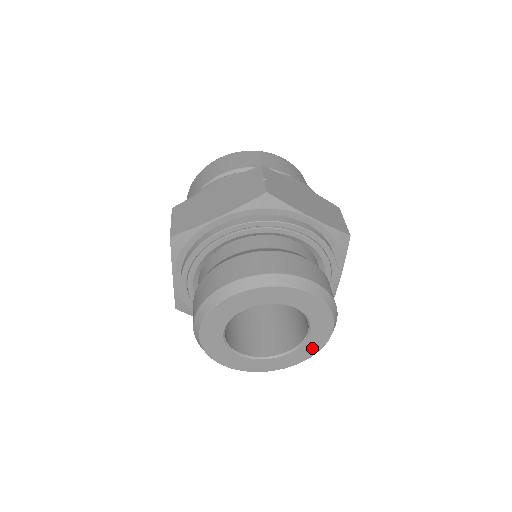
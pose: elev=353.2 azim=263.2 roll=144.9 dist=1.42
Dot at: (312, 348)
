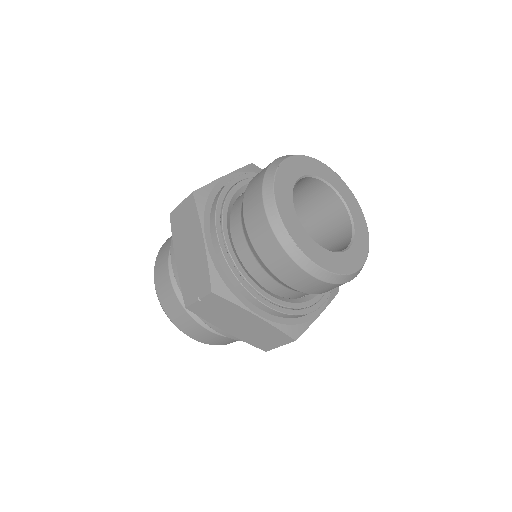
Dot at: (363, 241)
